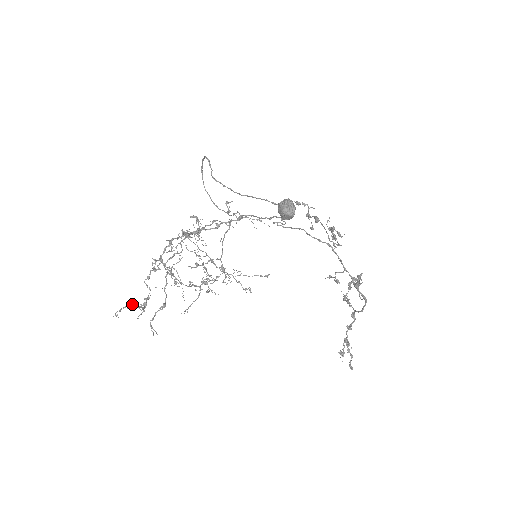
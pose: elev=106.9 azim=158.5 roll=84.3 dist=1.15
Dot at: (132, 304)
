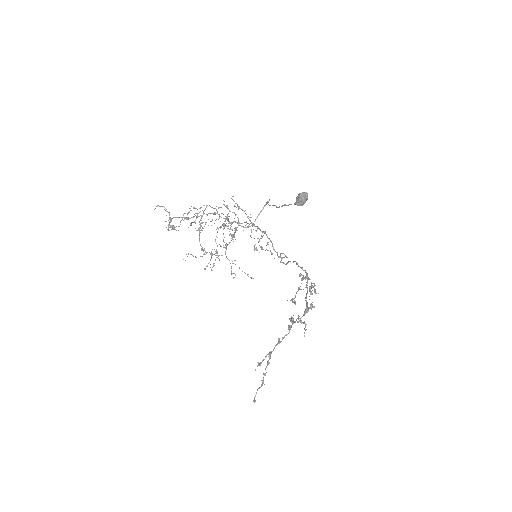
Dot at: (169, 212)
